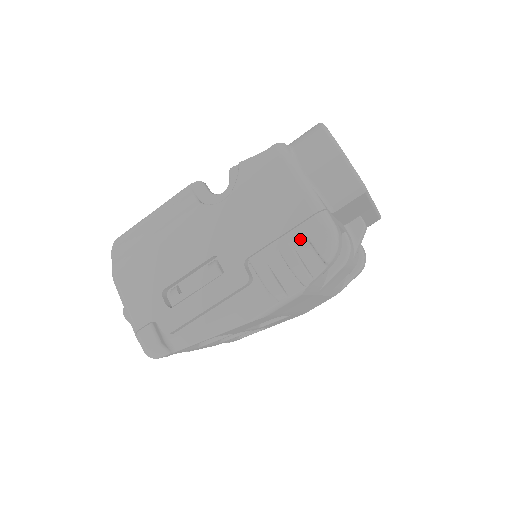
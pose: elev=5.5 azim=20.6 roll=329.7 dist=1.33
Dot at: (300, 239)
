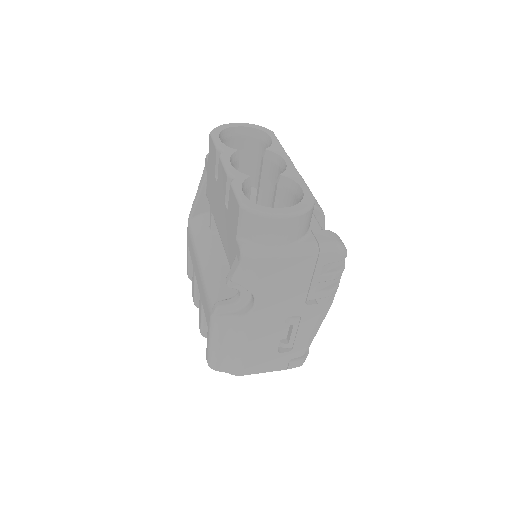
Dot at: (323, 268)
